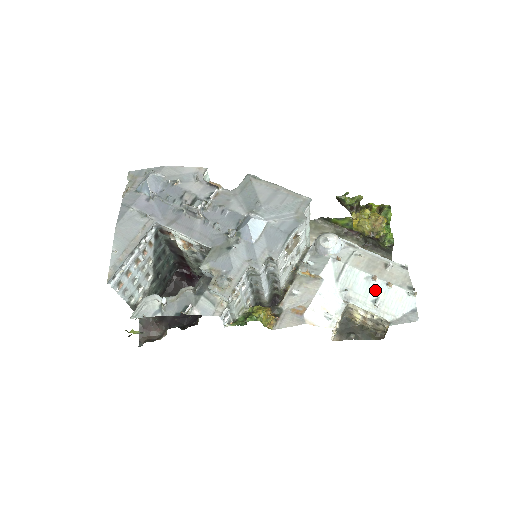
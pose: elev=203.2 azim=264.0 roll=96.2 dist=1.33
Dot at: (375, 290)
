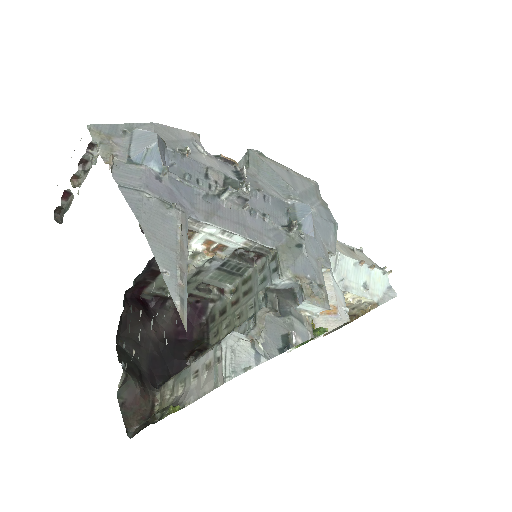
Dot at: (362, 275)
